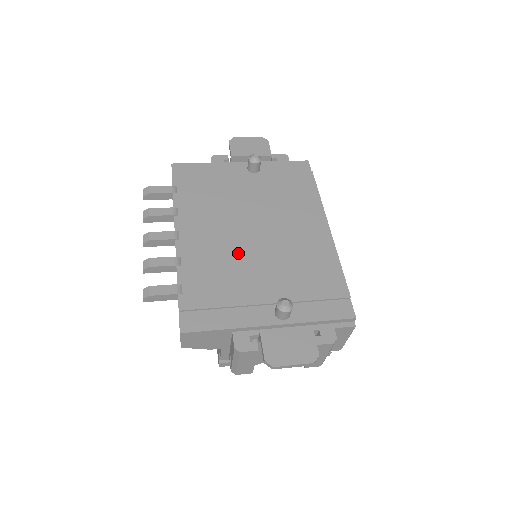
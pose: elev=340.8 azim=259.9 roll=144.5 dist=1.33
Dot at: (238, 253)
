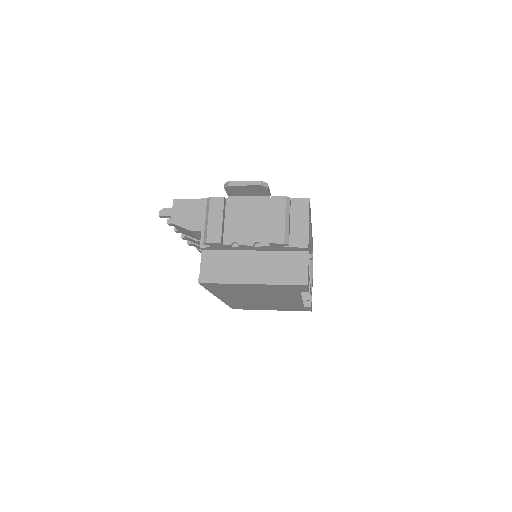
Dot at: occluded
